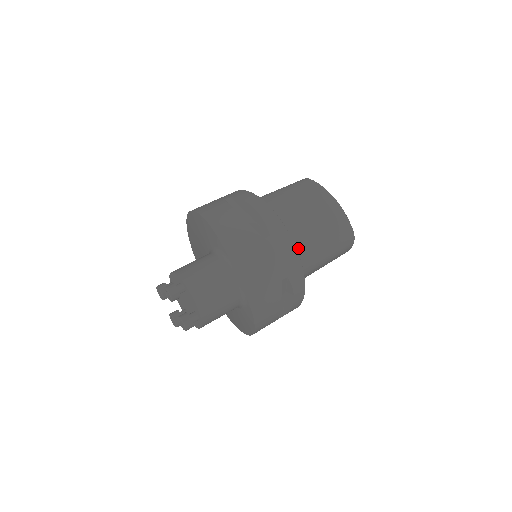
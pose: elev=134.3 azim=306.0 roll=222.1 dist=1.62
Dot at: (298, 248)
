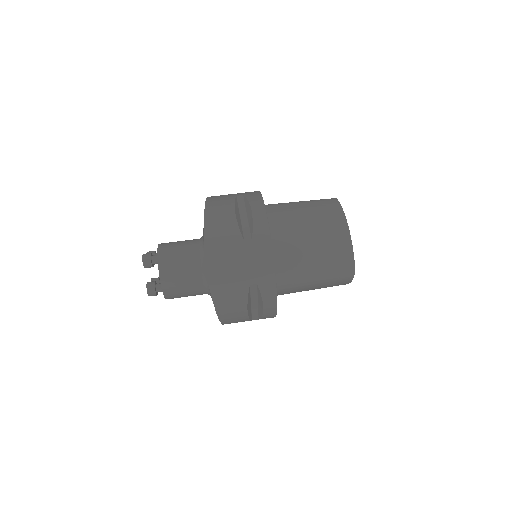
Dot at: (285, 261)
